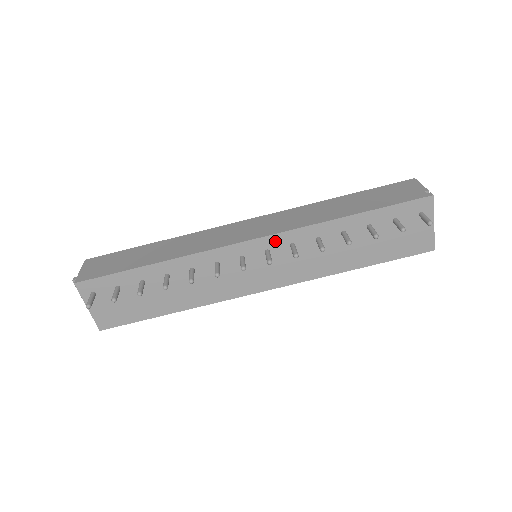
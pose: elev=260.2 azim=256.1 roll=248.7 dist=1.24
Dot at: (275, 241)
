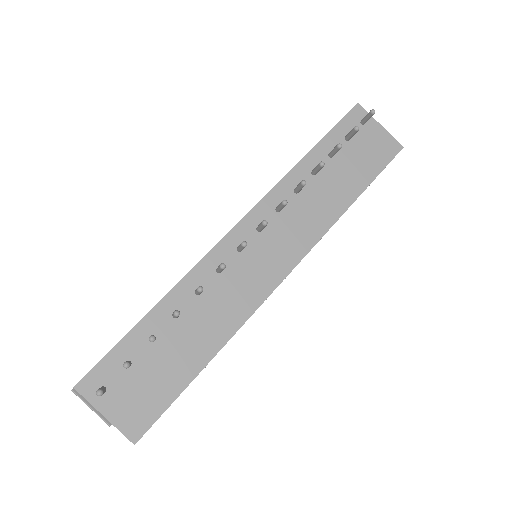
Dot at: (259, 214)
